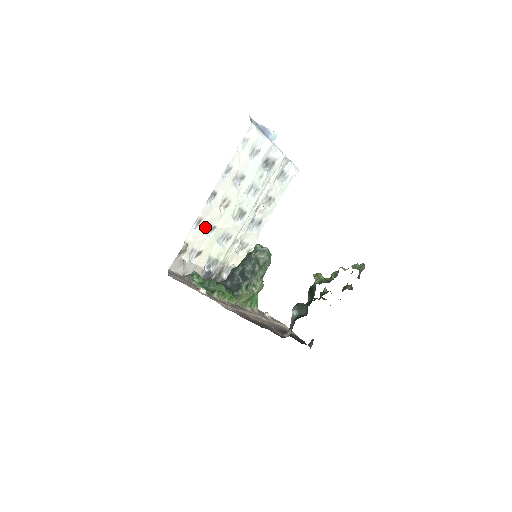
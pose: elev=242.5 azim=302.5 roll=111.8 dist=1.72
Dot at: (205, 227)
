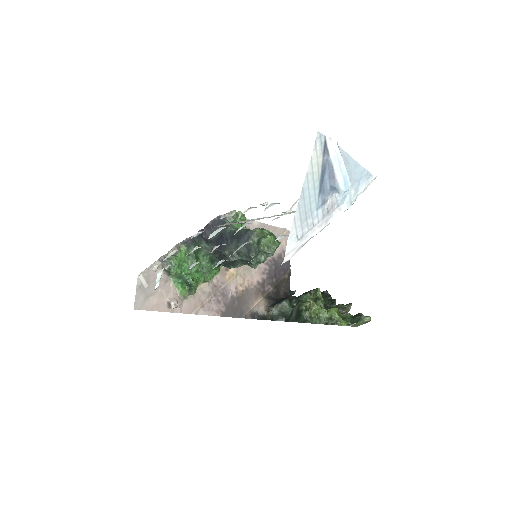
Dot at: occluded
